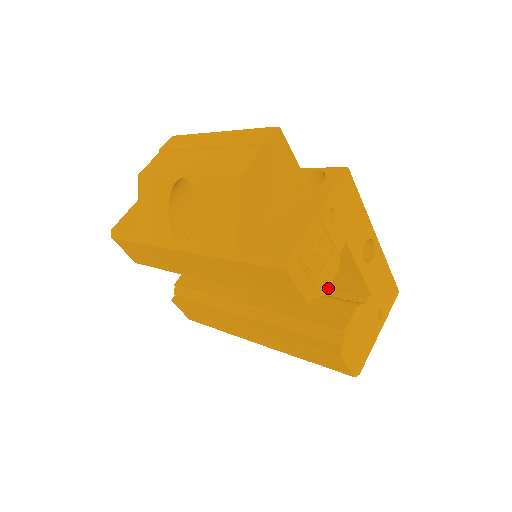
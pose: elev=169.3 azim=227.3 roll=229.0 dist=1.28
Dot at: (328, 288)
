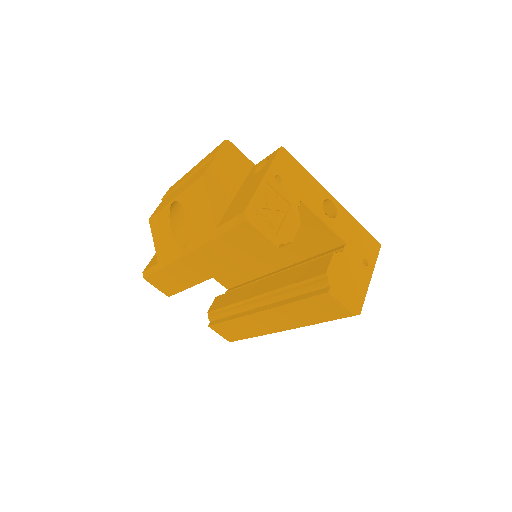
Dot at: occluded
